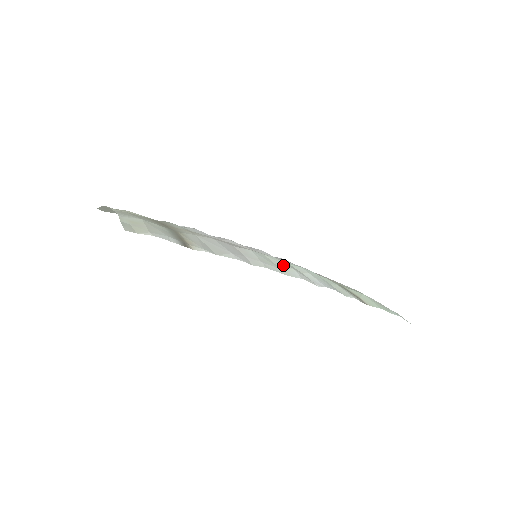
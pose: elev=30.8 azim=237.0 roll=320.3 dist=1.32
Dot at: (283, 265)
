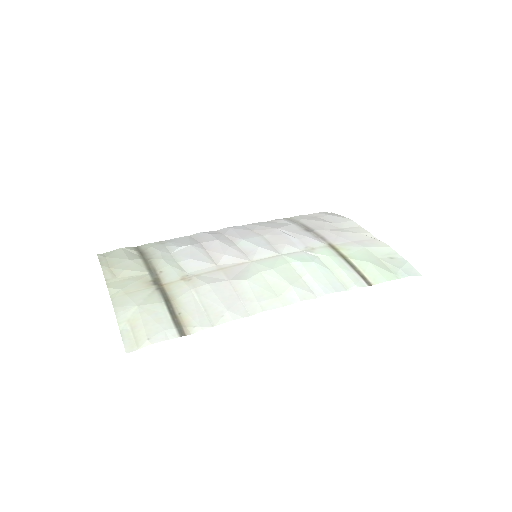
Dot at: (280, 285)
